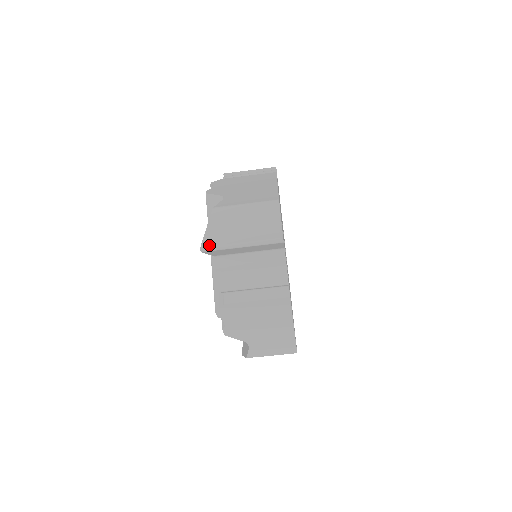
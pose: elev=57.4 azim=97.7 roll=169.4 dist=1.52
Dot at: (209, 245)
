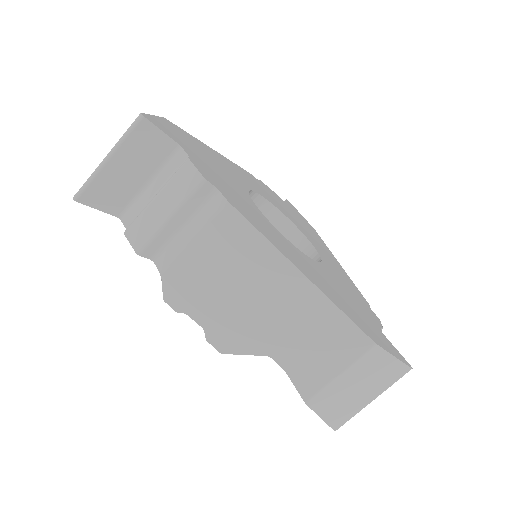
Dot at: (81, 188)
